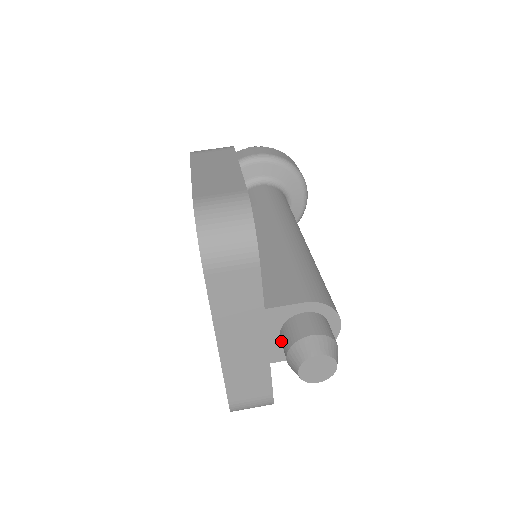
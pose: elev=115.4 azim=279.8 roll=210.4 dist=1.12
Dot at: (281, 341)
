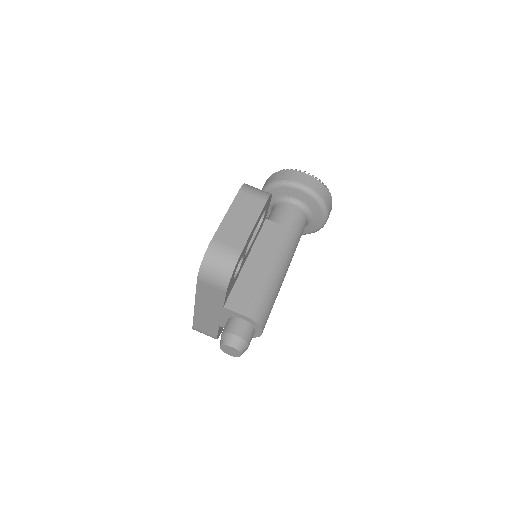
Dot at: (226, 323)
